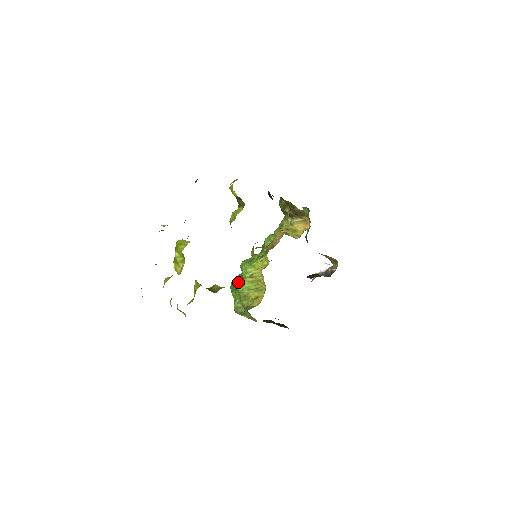
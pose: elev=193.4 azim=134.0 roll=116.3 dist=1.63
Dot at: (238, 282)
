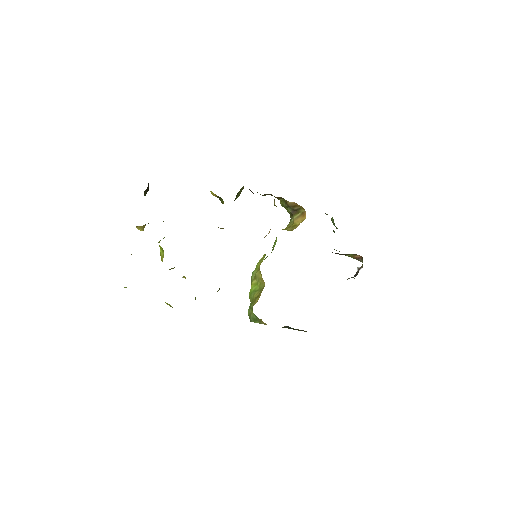
Dot at: occluded
